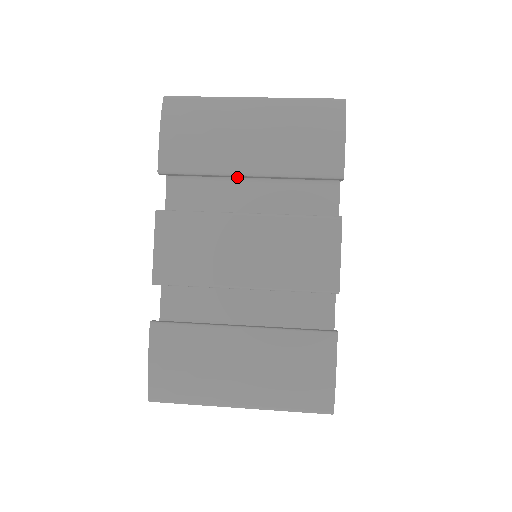
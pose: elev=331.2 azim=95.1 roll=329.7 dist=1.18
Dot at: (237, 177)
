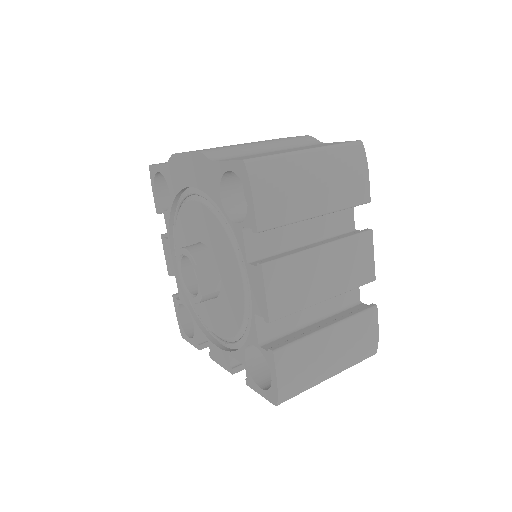
Dot at: occluded
